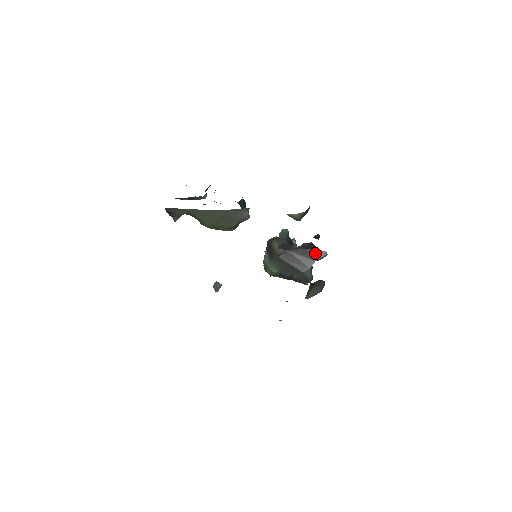
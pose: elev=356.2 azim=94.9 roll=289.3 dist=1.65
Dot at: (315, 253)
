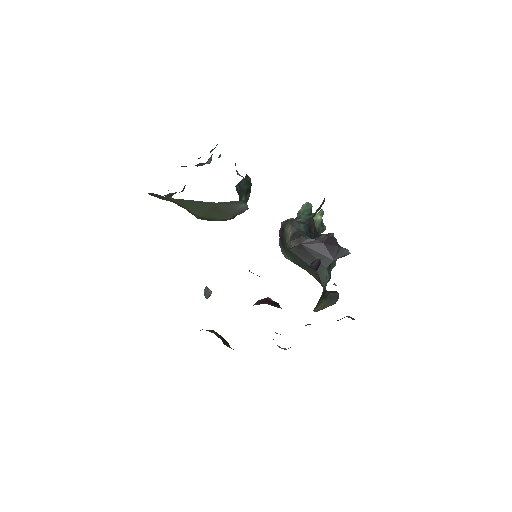
Dot at: (334, 250)
